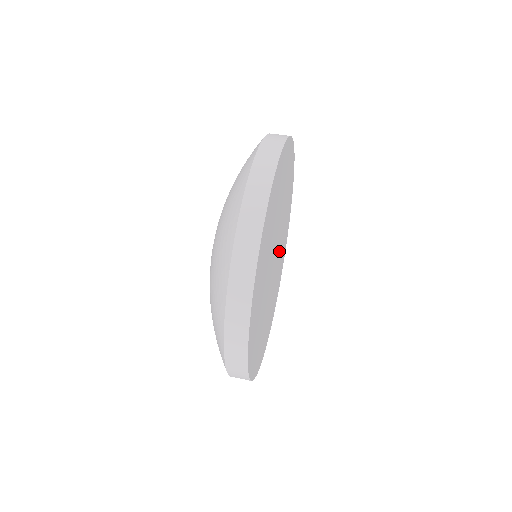
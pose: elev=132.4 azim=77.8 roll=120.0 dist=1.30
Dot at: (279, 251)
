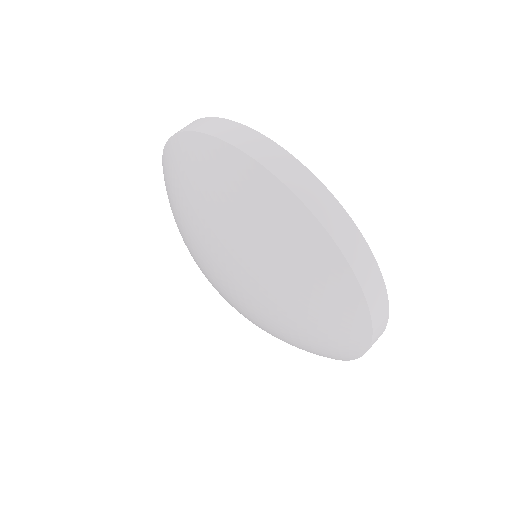
Dot at: occluded
